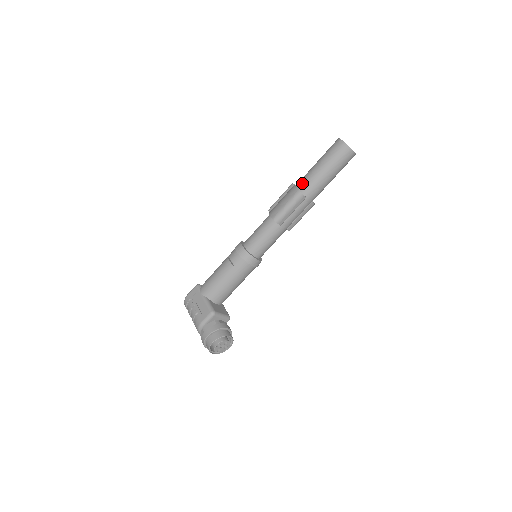
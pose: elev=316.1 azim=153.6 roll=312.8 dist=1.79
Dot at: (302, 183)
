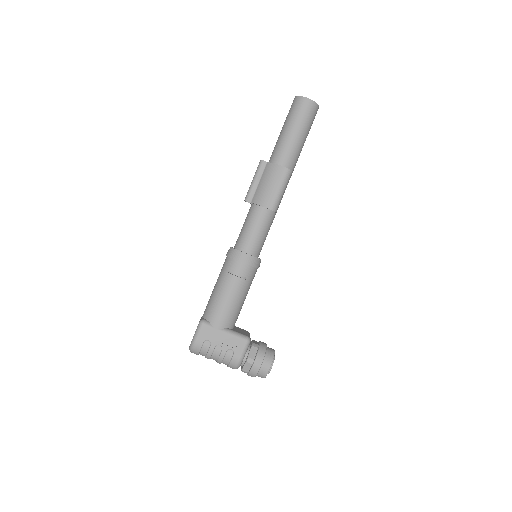
Dot at: (284, 158)
